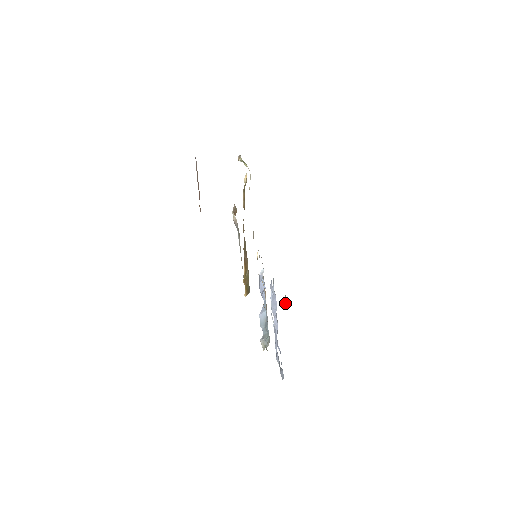
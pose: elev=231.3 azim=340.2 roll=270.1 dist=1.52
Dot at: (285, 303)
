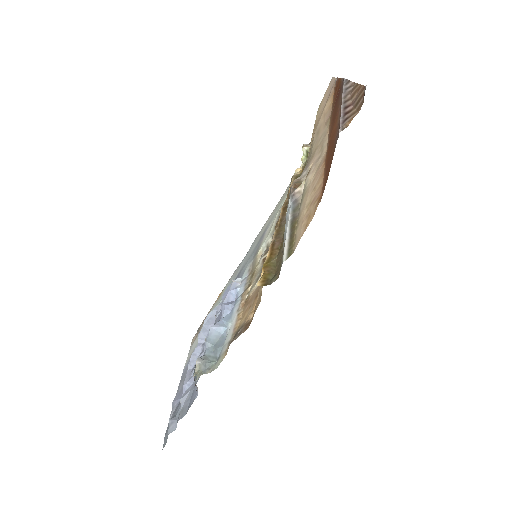
Dot at: (193, 340)
